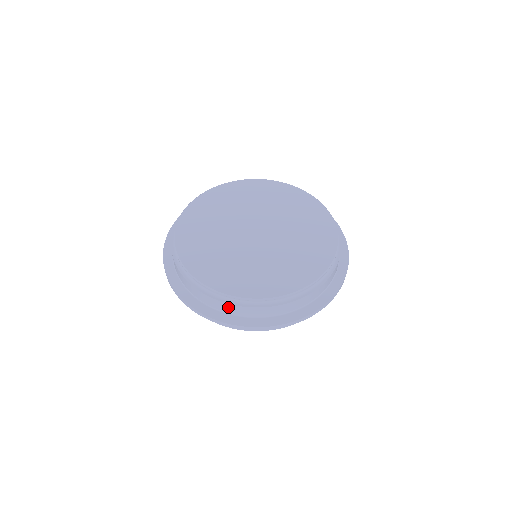
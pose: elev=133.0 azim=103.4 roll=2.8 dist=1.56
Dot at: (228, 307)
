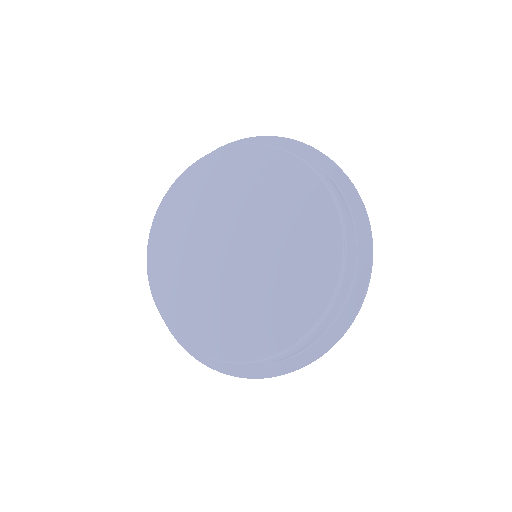
Dot at: occluded
